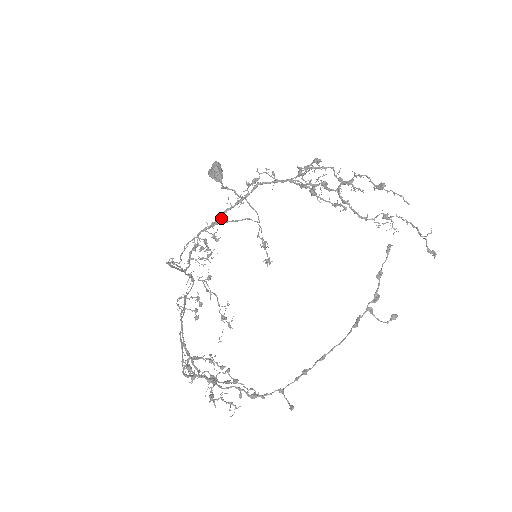
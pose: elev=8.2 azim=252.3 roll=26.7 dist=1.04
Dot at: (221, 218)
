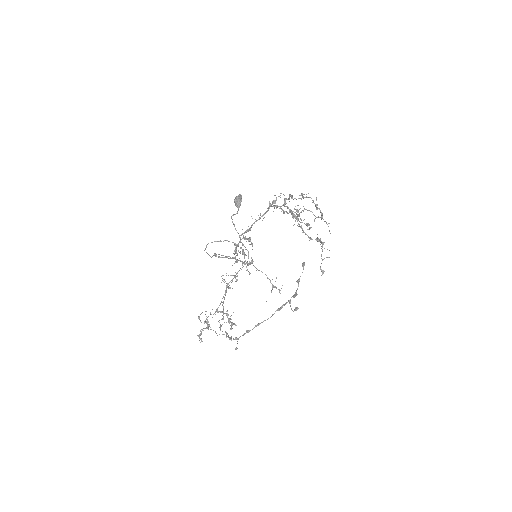
Dot at: (251, 227)
